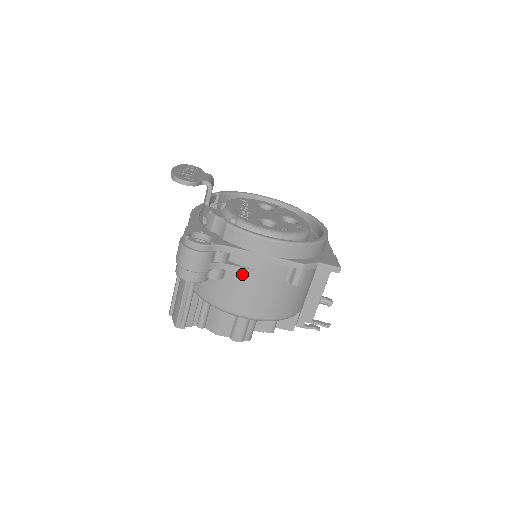
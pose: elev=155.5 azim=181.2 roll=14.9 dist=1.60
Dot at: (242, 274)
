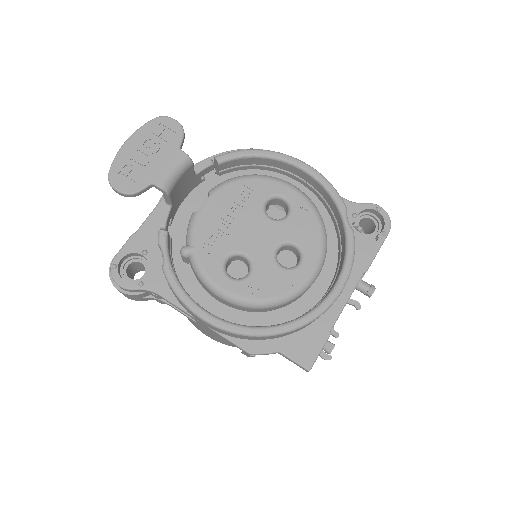
Dot at: occluded
